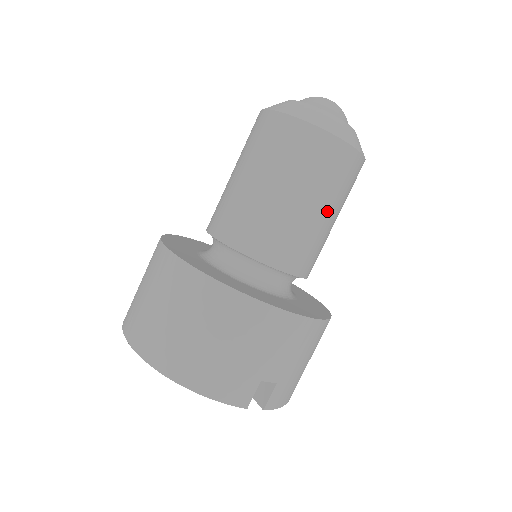
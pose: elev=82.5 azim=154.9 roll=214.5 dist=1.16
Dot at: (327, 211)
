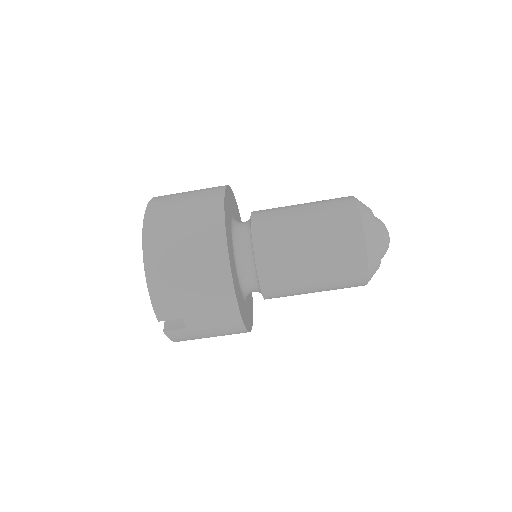
Dot at: (317, 285)
